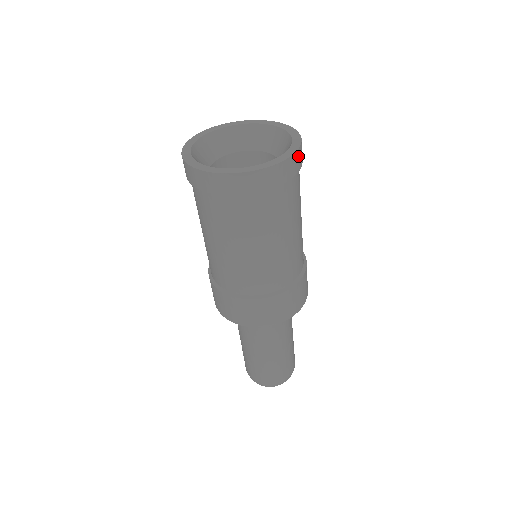
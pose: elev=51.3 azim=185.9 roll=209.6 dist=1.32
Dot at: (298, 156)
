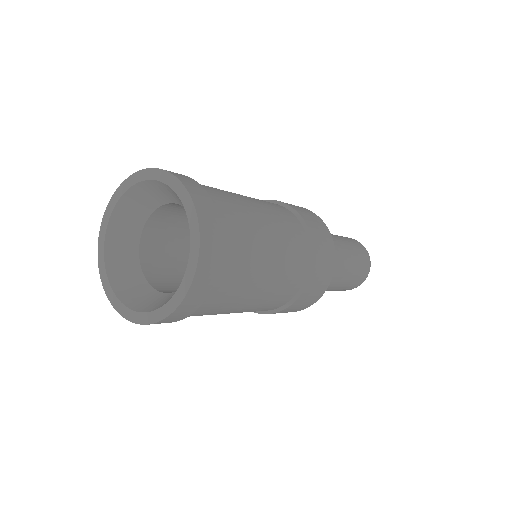
Dot at: (182, 309)
